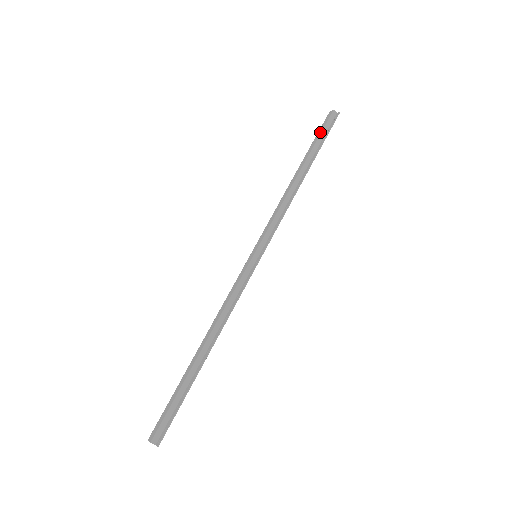
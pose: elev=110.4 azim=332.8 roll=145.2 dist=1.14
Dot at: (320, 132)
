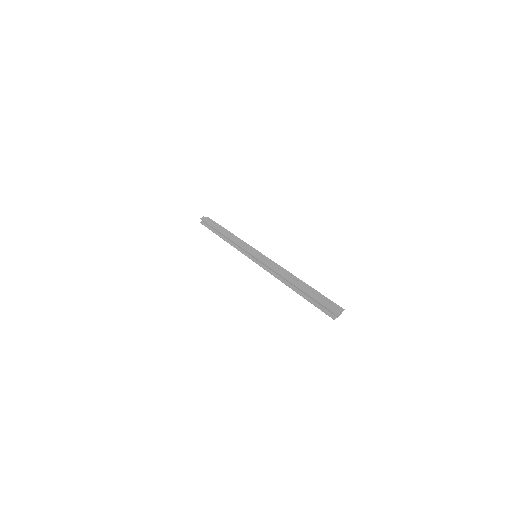
Dot at: (210, 222)
